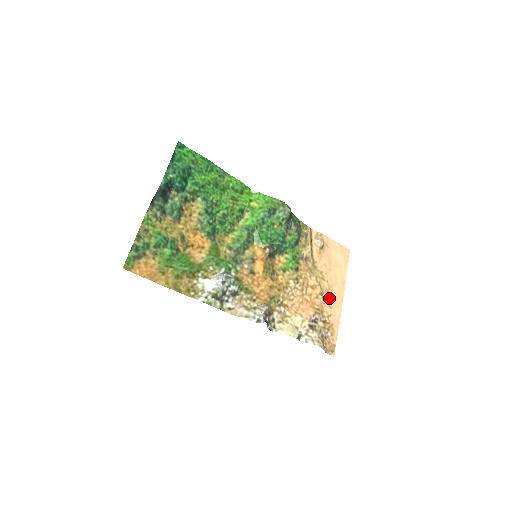
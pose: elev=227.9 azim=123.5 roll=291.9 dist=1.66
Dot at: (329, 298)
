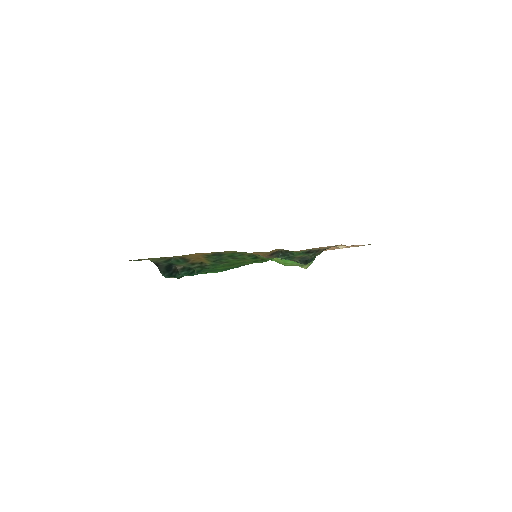
Dot at: occluded
